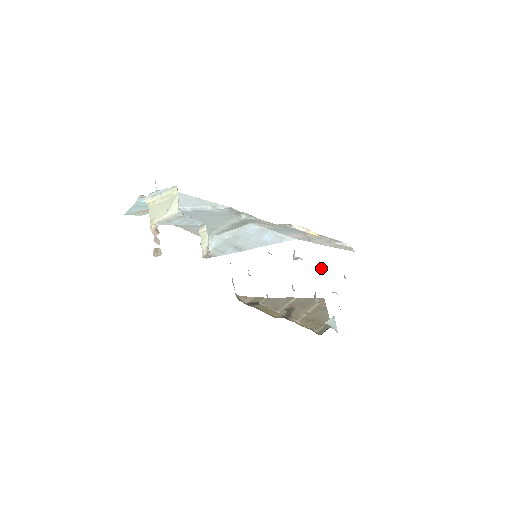
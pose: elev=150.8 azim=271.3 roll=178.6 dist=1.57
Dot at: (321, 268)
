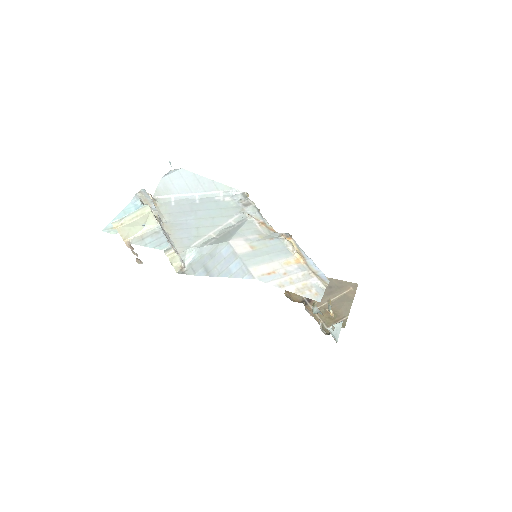
Dot at: occluded
